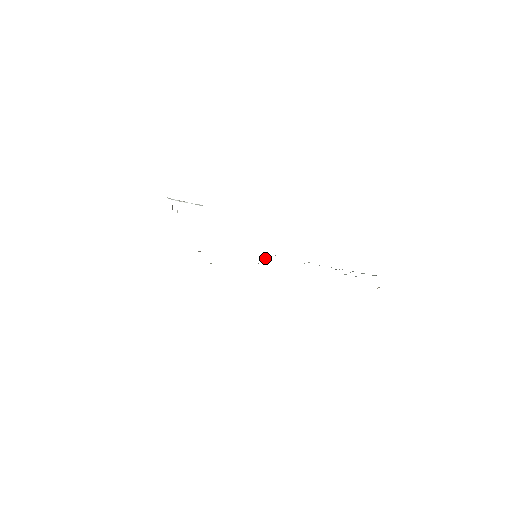
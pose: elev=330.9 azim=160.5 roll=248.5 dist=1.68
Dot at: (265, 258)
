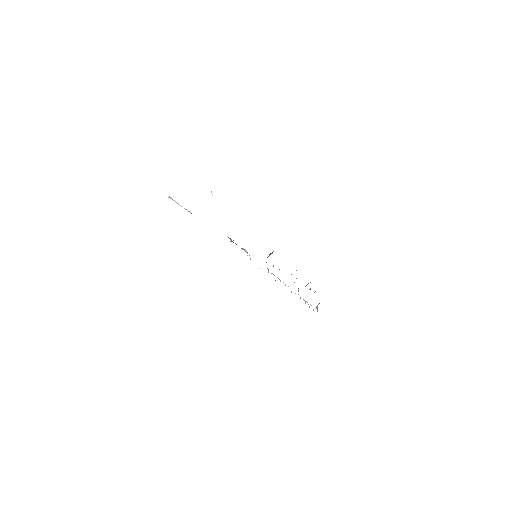
Dot at: (270, 254)
